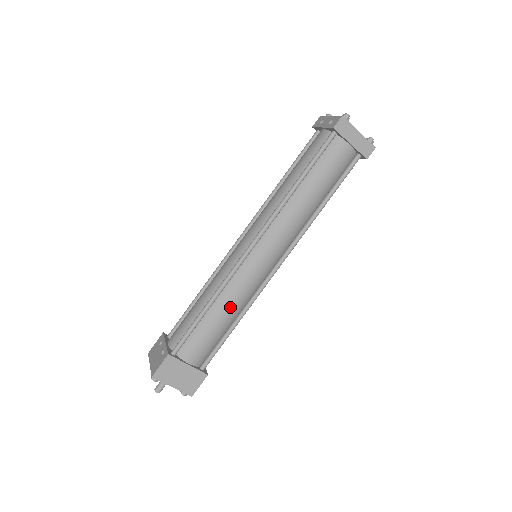
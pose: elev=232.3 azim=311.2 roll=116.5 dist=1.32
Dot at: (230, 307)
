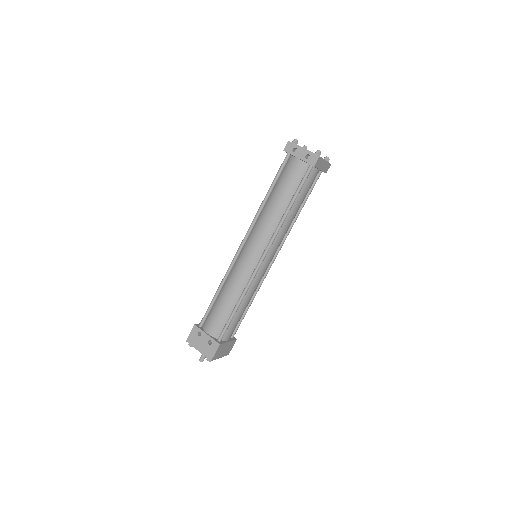
Dot at: (250, 298)
